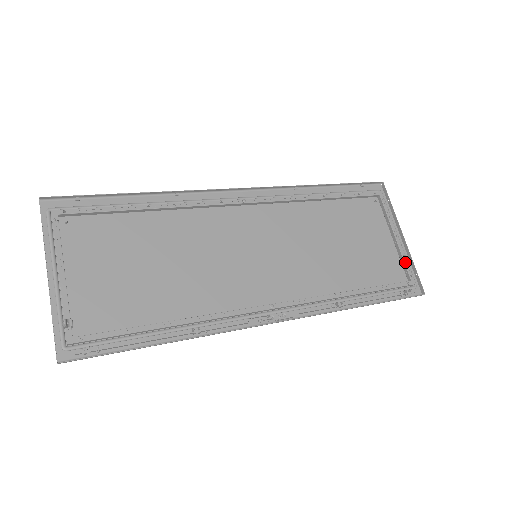
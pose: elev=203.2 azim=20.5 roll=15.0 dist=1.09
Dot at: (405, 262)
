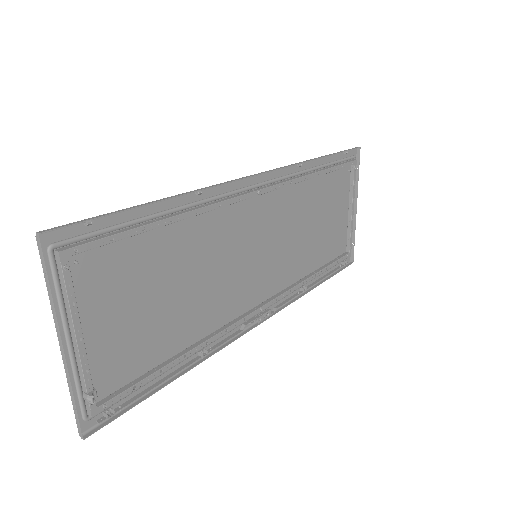
Dot at: (351, 235)
